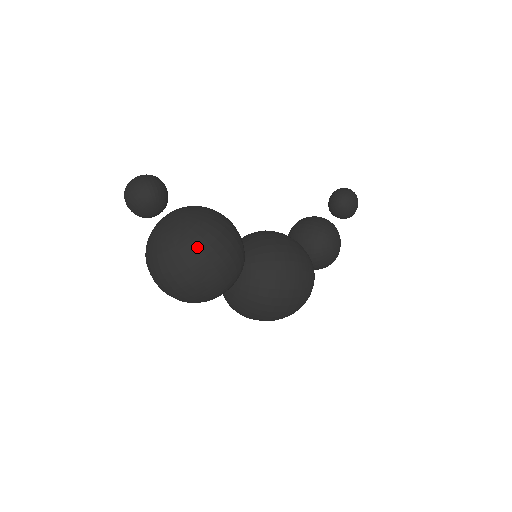
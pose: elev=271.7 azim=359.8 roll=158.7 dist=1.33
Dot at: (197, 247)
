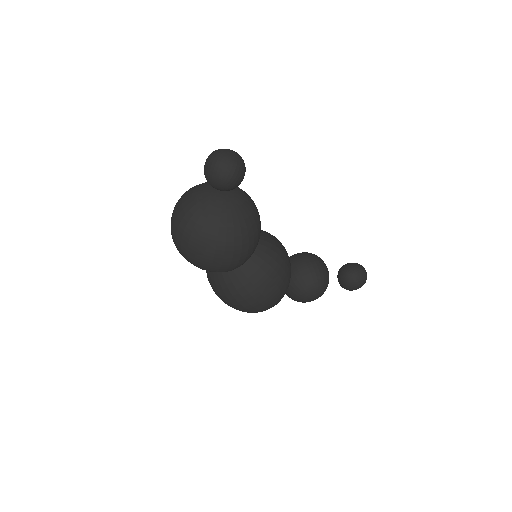
Dot at: (217, 239)
